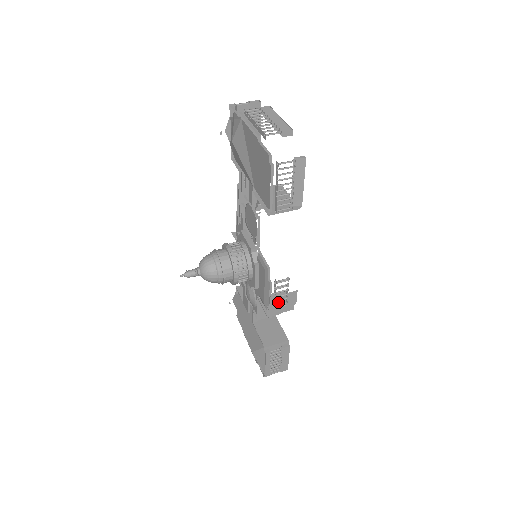
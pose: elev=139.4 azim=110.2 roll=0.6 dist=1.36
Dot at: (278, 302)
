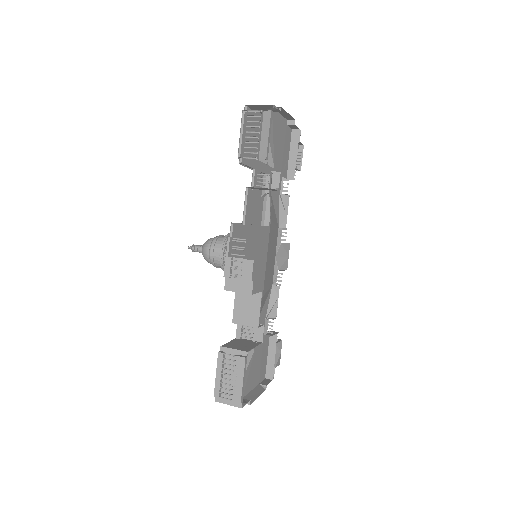
Dot at: (234, 268)
